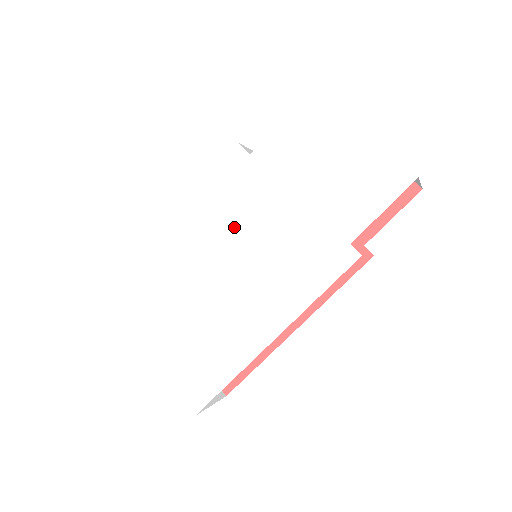
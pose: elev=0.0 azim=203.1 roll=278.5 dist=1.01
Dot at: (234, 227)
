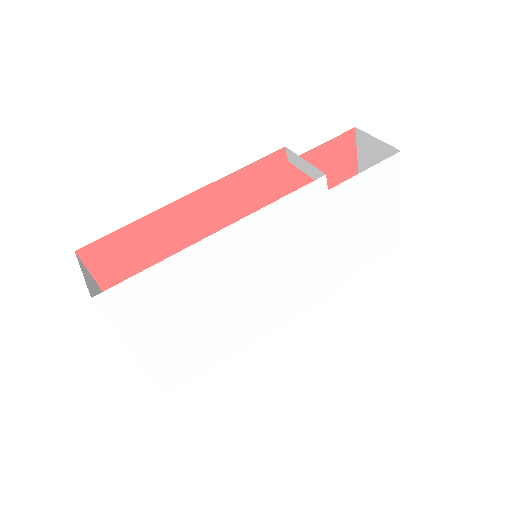
Dot at: (280, 250)
